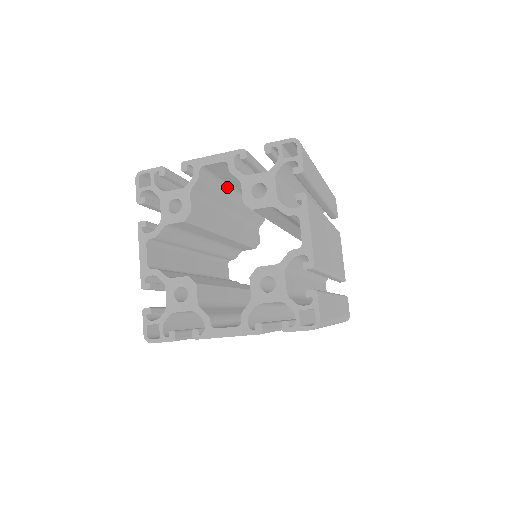
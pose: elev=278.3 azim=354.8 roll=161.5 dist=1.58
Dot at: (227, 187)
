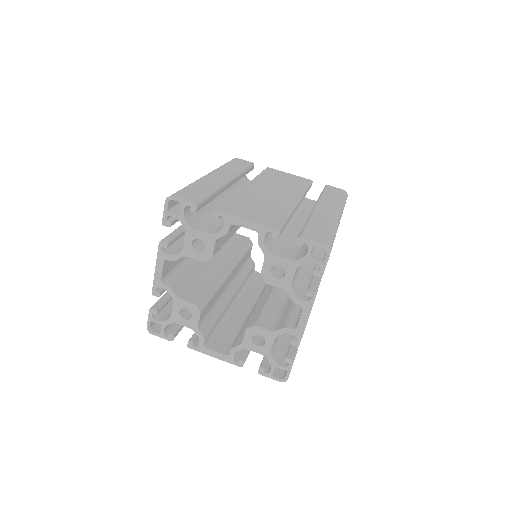
Dot at: occluded
